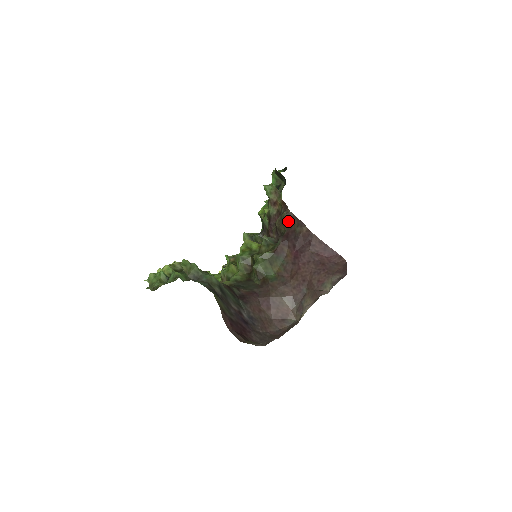
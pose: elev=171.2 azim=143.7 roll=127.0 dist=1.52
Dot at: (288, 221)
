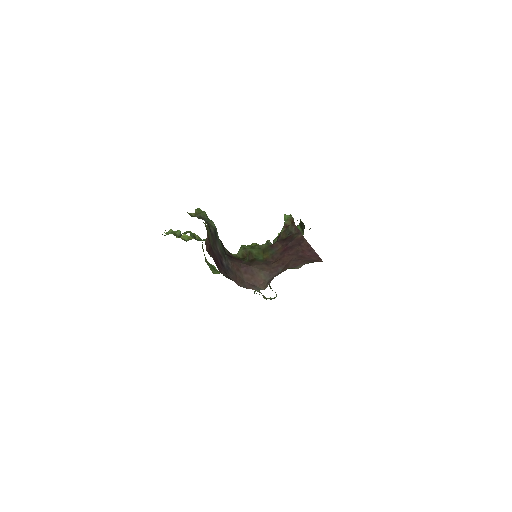
Dot at: (290, 231)
